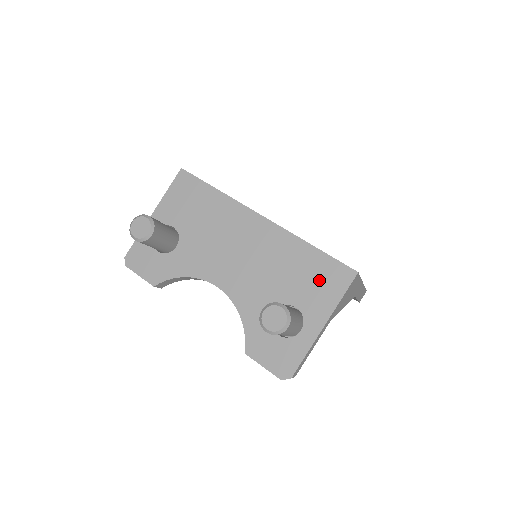
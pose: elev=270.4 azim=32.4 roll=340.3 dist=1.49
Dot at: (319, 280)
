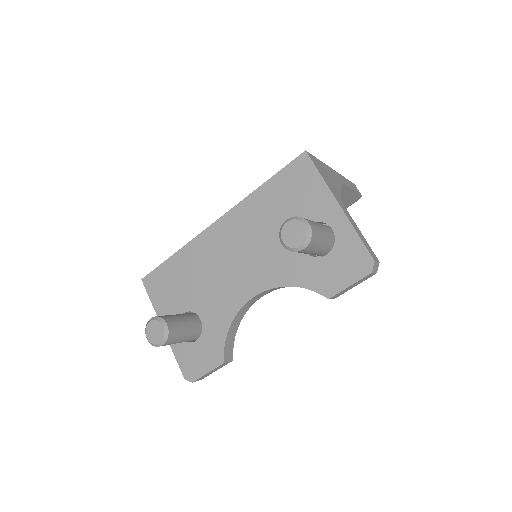
Dot at: (295, 191)
